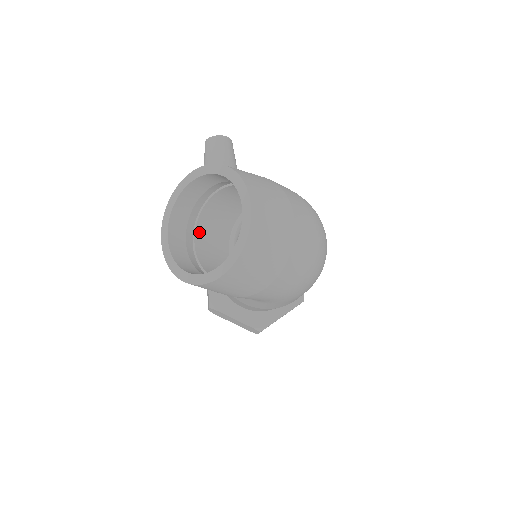
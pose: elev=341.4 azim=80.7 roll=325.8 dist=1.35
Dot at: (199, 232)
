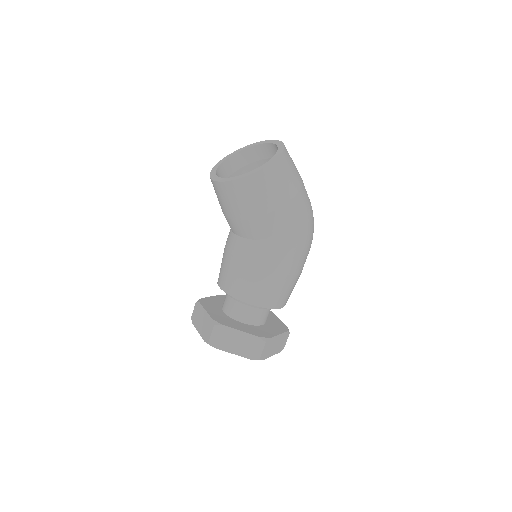
Dot at: occluded
